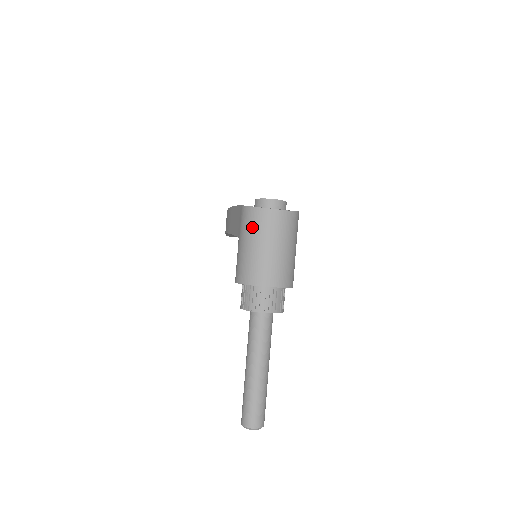
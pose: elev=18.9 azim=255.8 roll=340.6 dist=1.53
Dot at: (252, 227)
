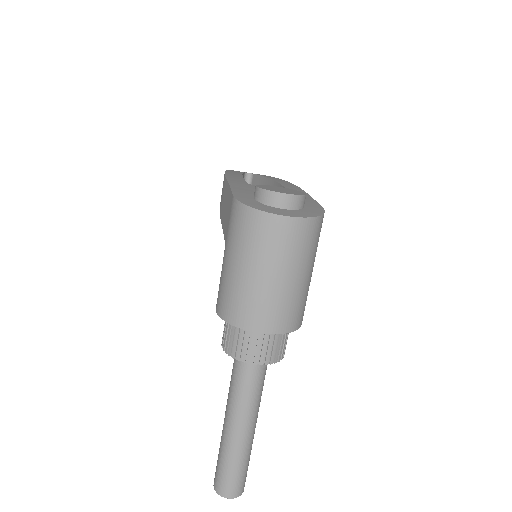
Dot at: (244, 239)
